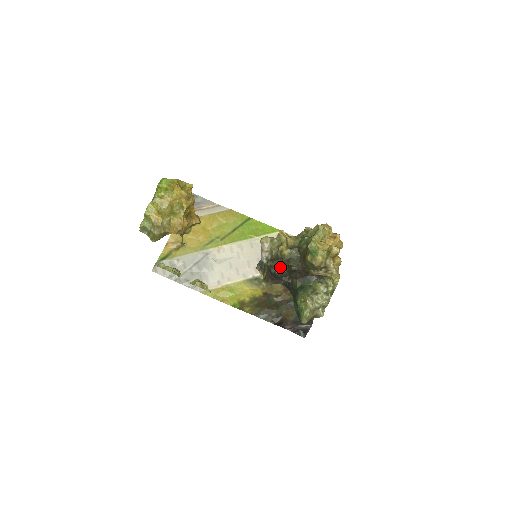
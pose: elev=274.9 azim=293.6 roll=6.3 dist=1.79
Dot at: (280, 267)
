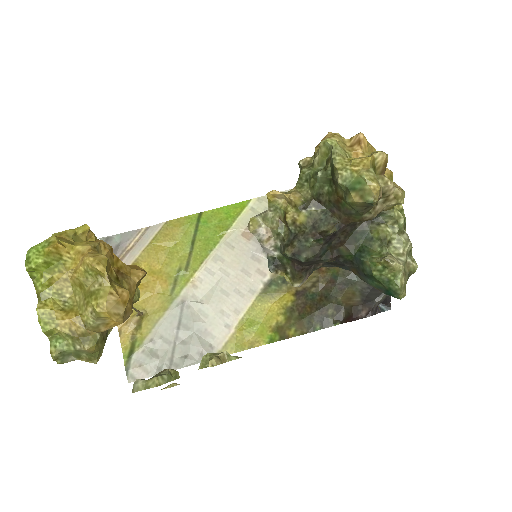
Dot at: (310, 246)
